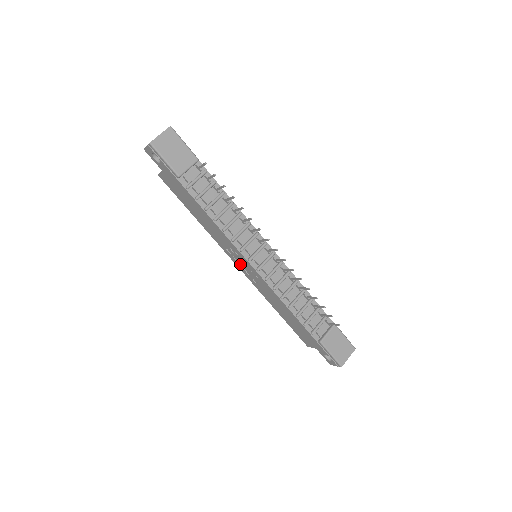
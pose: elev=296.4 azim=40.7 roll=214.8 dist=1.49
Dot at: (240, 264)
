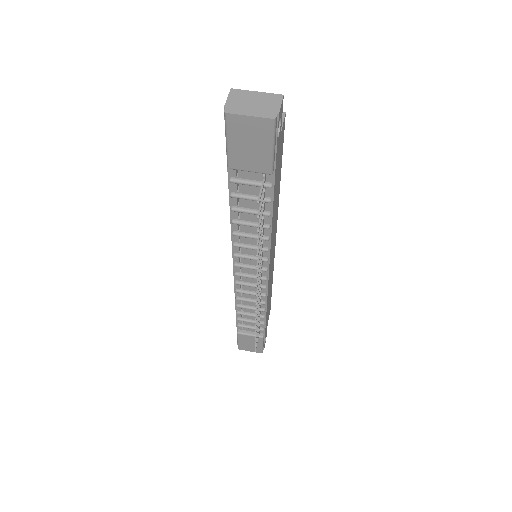
Dot at: occluded
